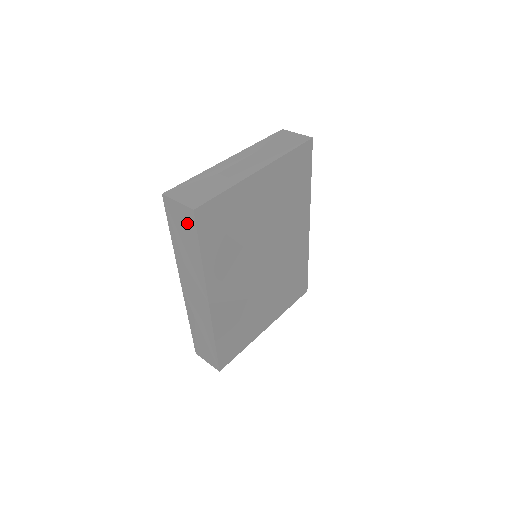
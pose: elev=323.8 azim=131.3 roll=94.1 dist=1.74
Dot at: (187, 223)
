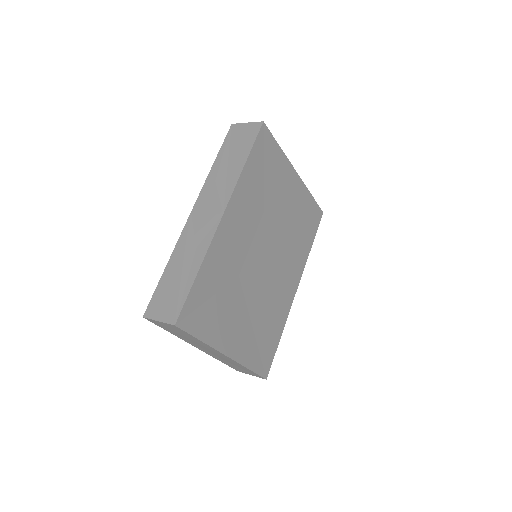
Dot at: (248, 136)
